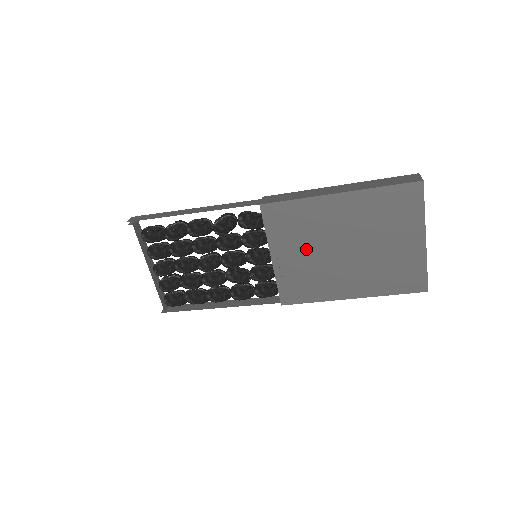
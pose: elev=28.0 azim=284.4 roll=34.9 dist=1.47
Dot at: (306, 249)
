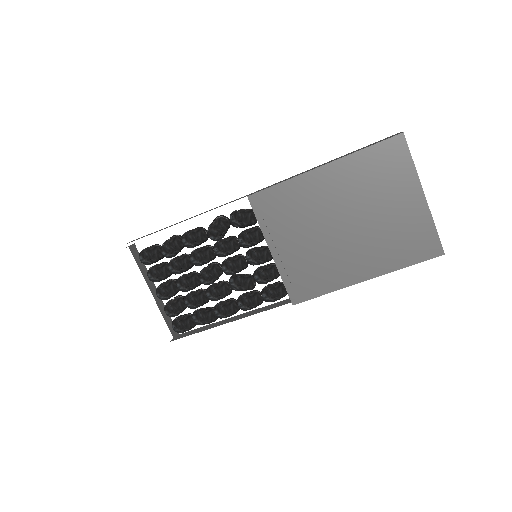
Dot at: (304, 234)
